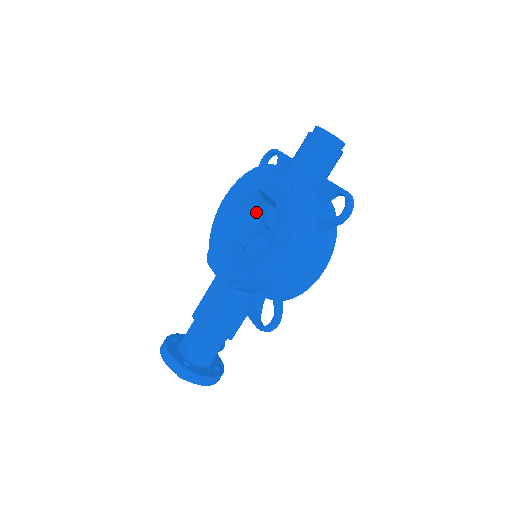
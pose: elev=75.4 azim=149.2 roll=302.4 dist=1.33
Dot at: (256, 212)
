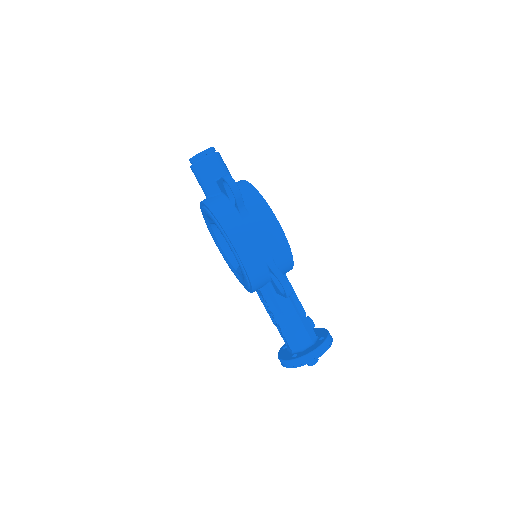
Dot at: occluded
